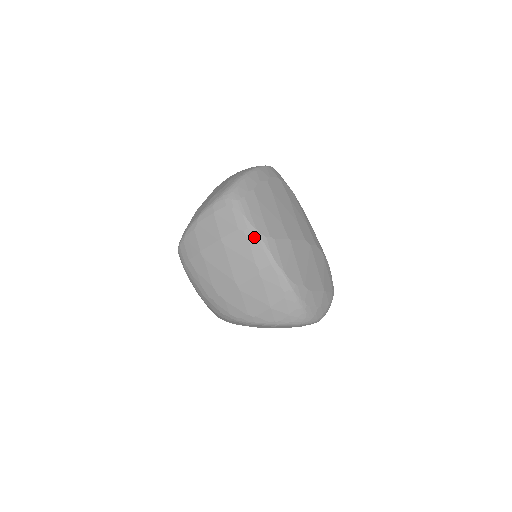
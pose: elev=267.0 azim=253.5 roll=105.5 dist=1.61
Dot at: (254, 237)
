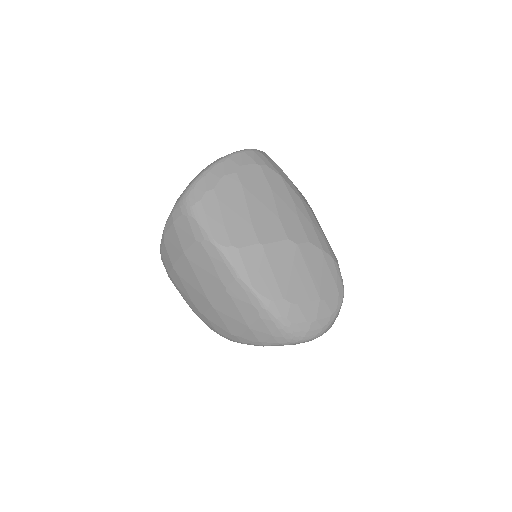
Dot at: (212, 249)
